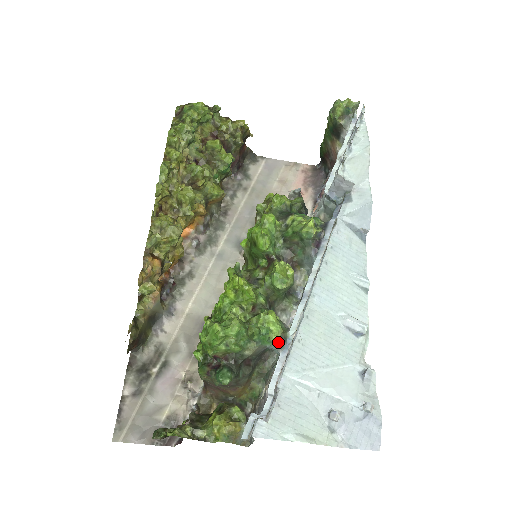
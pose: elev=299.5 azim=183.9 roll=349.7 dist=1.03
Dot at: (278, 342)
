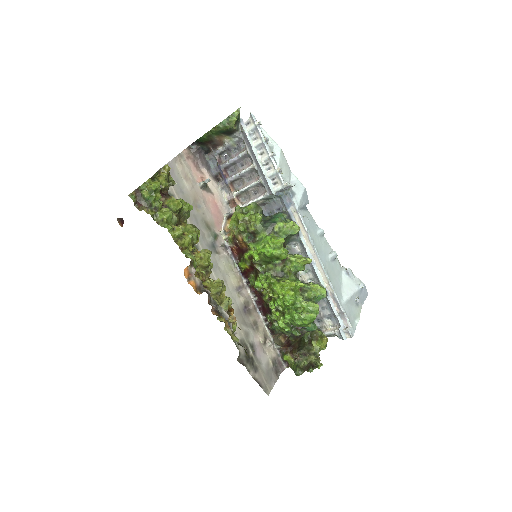
Dot at: (326, 295)
